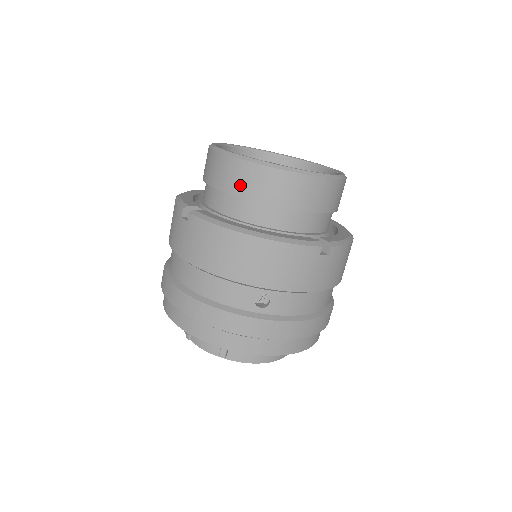
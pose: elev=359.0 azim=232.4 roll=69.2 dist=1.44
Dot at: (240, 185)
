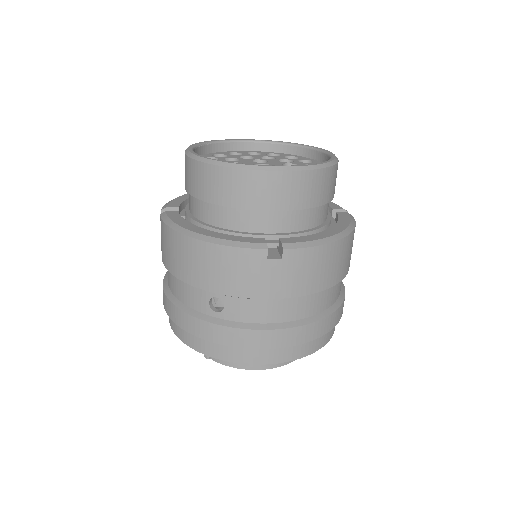
Dot at: (194, 185)
